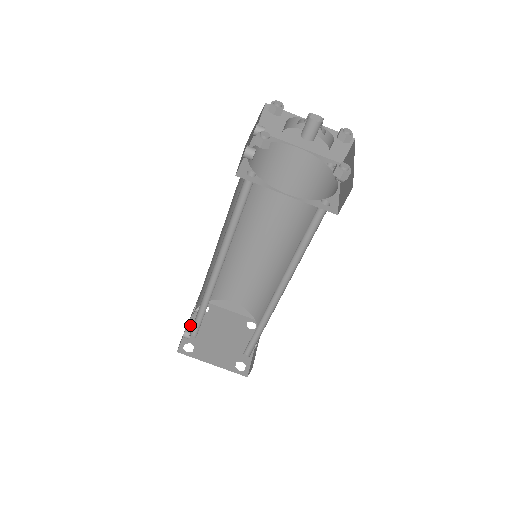
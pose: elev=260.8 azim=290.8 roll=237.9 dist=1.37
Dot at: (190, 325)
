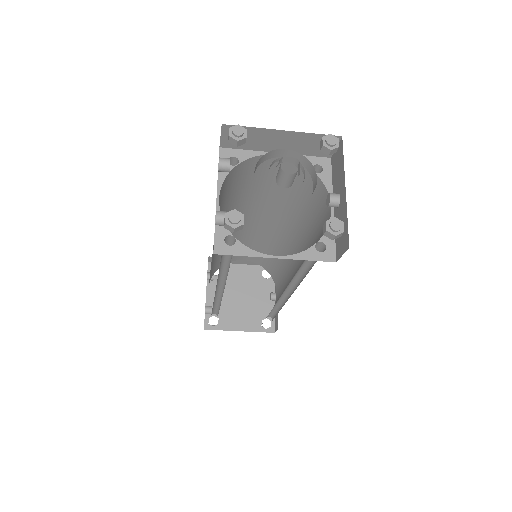
Dot at: (208, 295)
